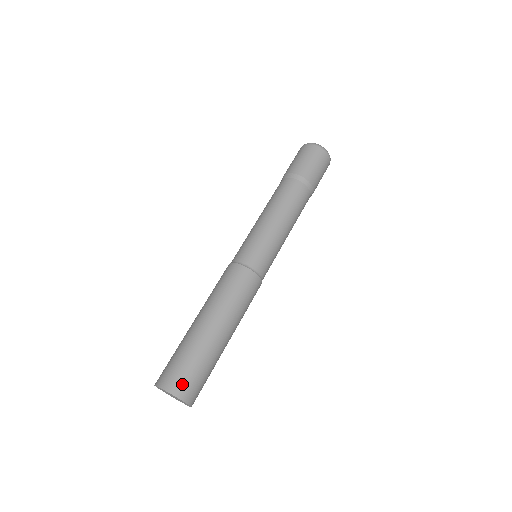
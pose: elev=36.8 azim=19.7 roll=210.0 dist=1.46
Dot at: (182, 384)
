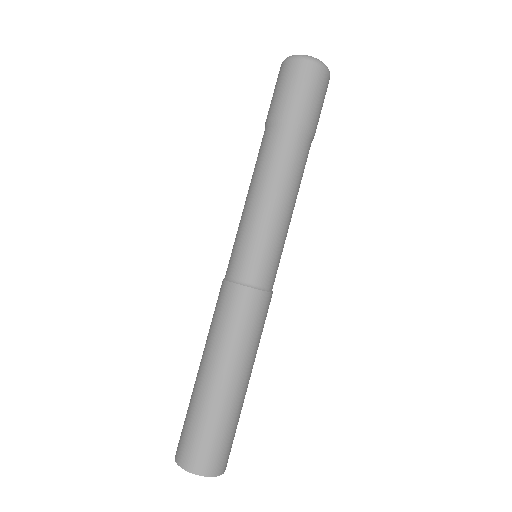
Dot at: (214, 461)
